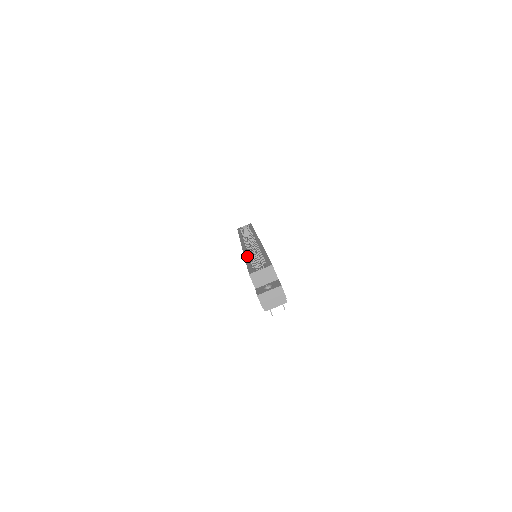
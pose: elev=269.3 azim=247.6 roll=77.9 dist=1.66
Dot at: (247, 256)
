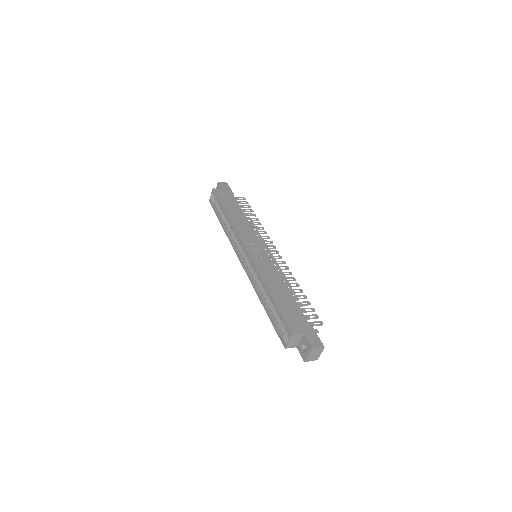
Dot at: (260, 299)
